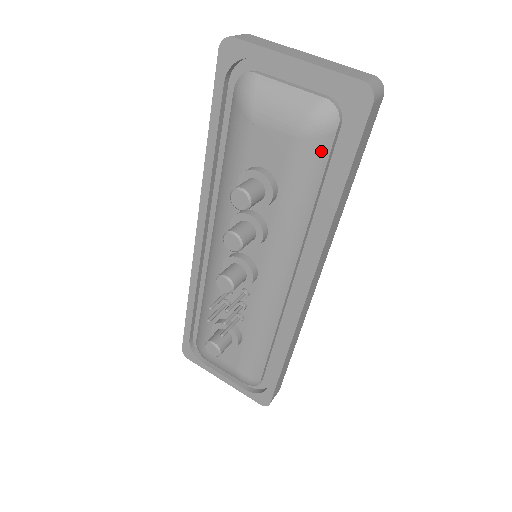
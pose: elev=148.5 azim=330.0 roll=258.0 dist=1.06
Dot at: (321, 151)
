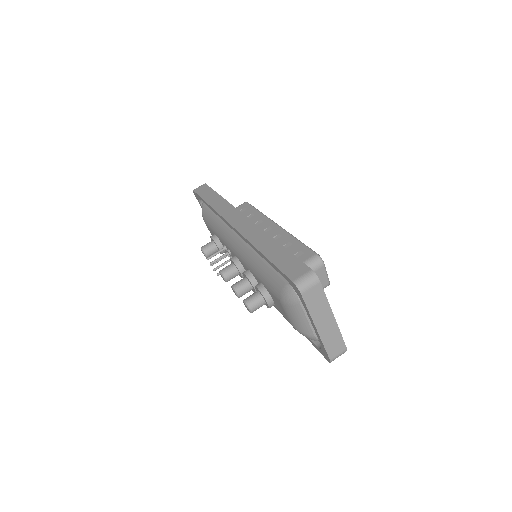
Dot at: occluded
